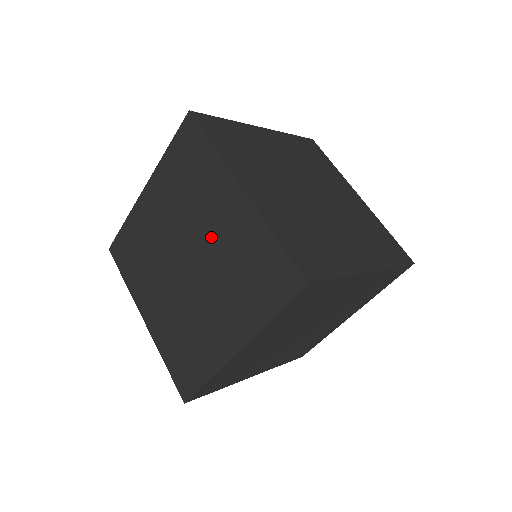
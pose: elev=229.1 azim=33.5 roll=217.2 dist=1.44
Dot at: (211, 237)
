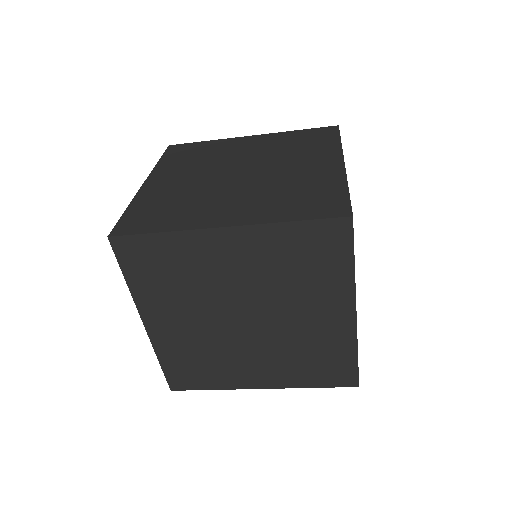
Dot at: (293, 321)
